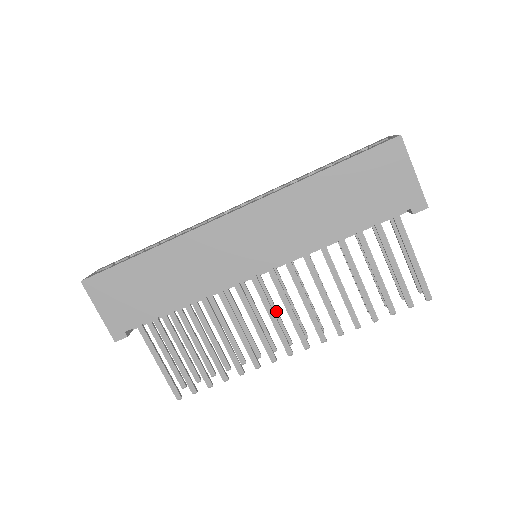
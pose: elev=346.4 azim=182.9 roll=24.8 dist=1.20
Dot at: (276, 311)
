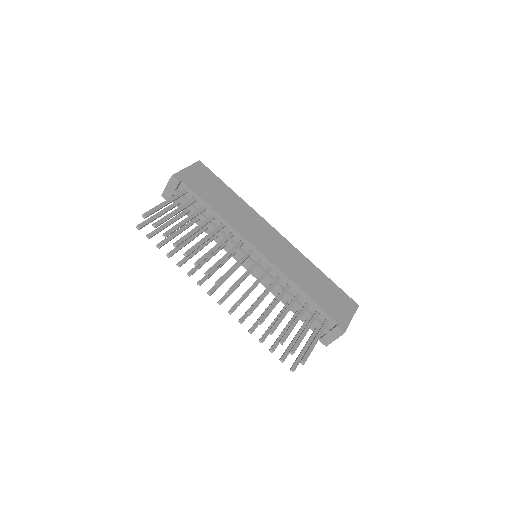
Dot at: (227, 278)
